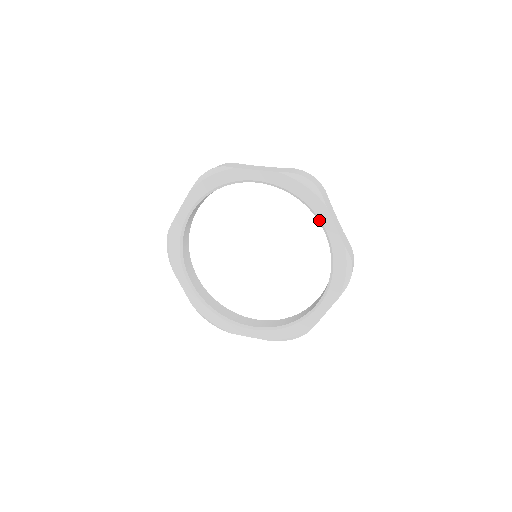
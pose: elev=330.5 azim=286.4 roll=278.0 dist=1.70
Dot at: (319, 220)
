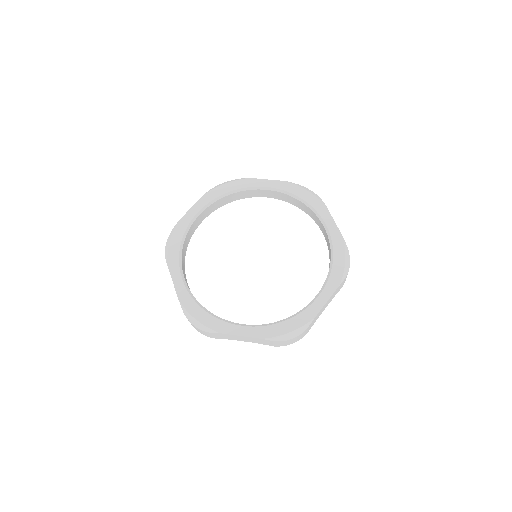
Dot at: (320, 217)
